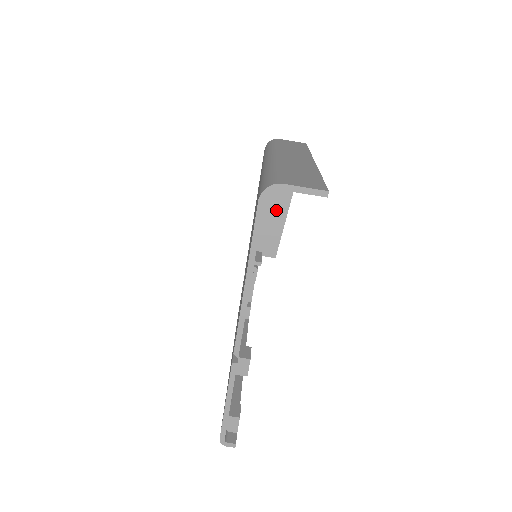
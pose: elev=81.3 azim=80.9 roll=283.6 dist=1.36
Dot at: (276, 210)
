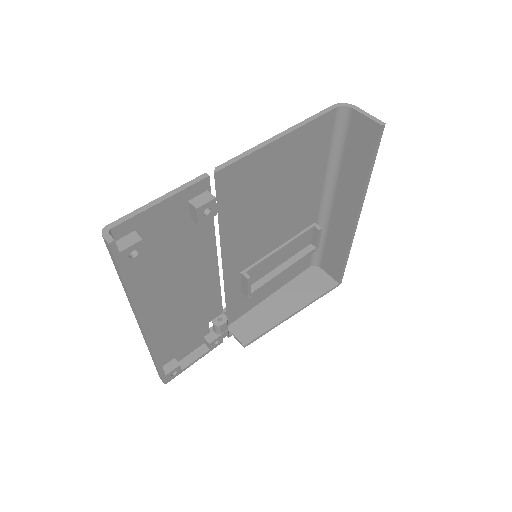
Dot at: (280, 309)
